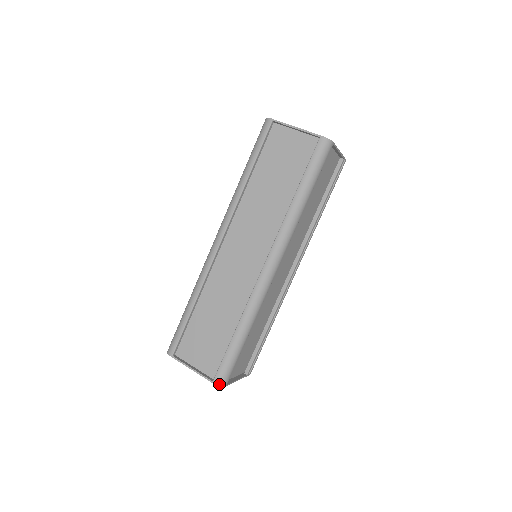
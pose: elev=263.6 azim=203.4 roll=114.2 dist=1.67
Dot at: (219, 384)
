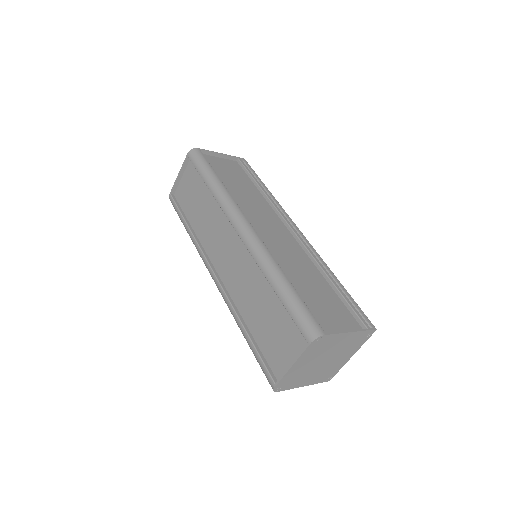
Dot at: (313, 337)
